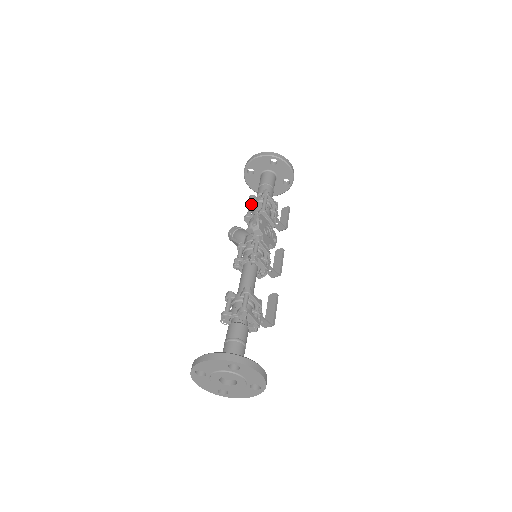
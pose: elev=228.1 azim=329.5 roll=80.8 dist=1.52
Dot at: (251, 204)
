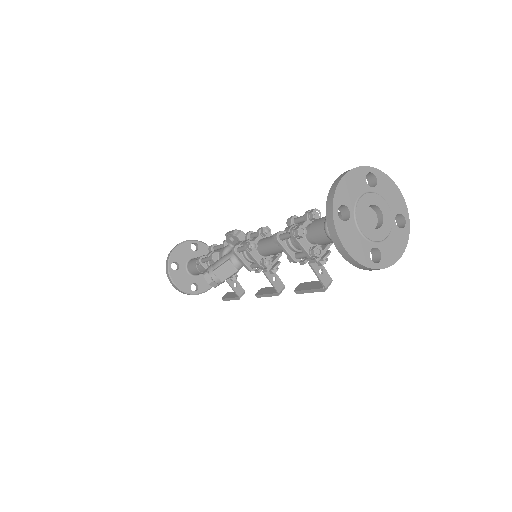
Dot at: (205, 257)
